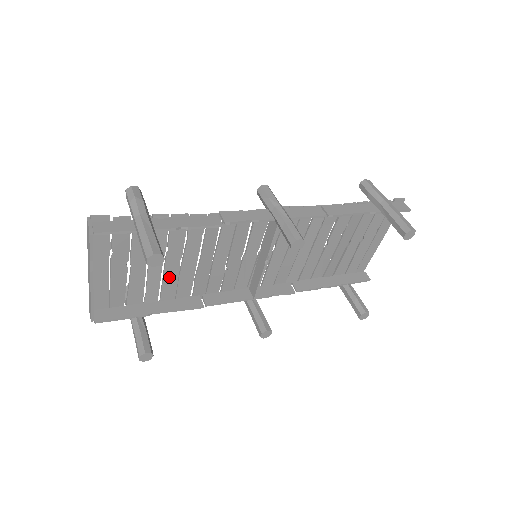
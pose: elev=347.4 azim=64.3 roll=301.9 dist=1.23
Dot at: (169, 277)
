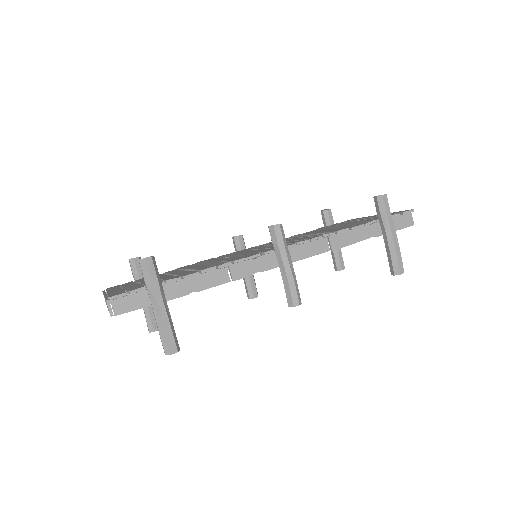
Dot at: occluded
